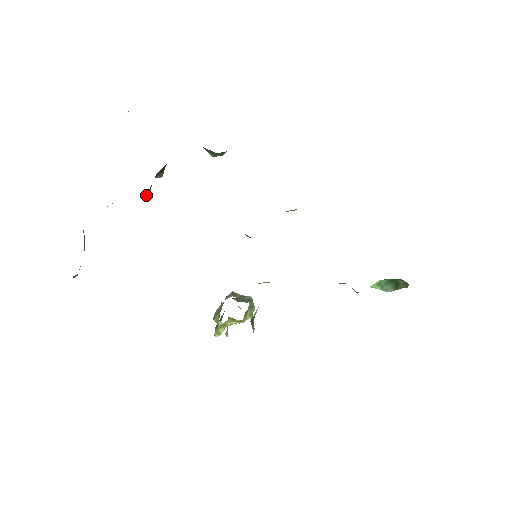
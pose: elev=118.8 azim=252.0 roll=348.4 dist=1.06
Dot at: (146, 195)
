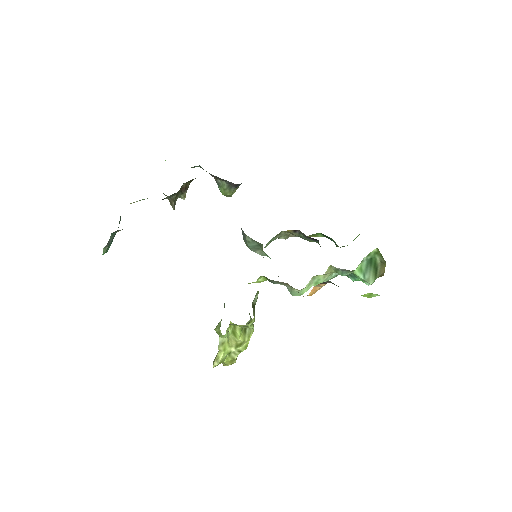
Dot at: (172, 202)
